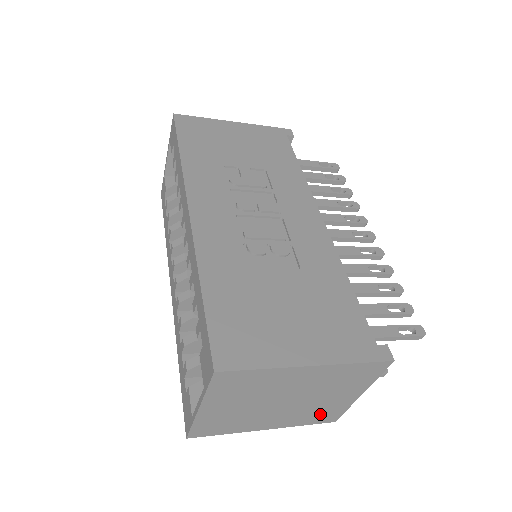
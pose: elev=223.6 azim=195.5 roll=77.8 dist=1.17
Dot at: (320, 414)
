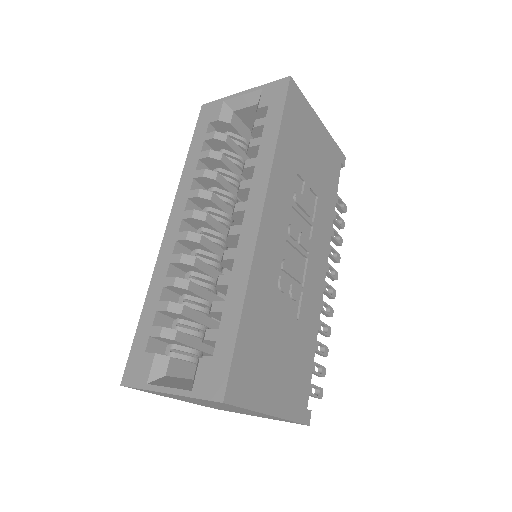
Dot at: occluded
